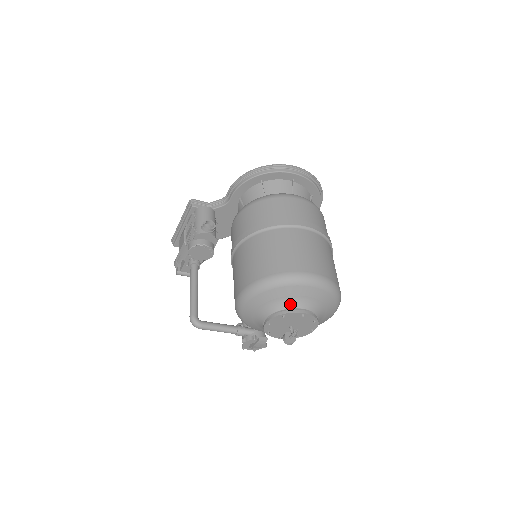
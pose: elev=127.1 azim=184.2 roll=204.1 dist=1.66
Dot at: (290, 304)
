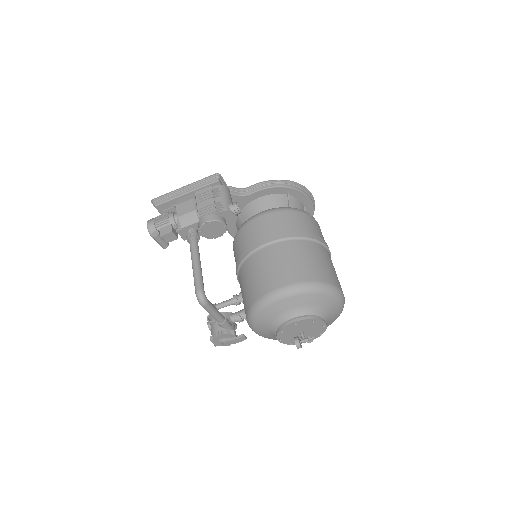
Dot at: (321, 312)
